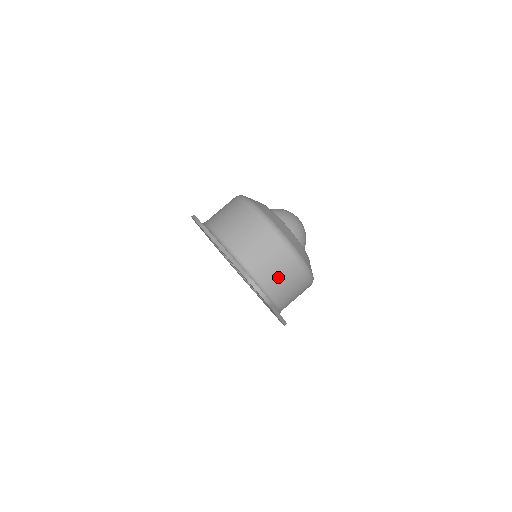
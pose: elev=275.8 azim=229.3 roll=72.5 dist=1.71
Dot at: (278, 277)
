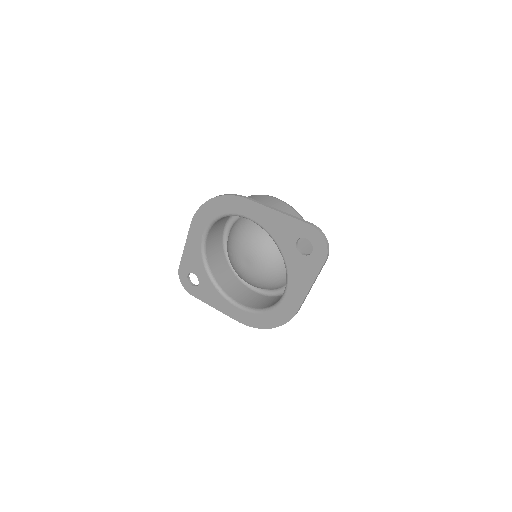
Dot at: occluded
